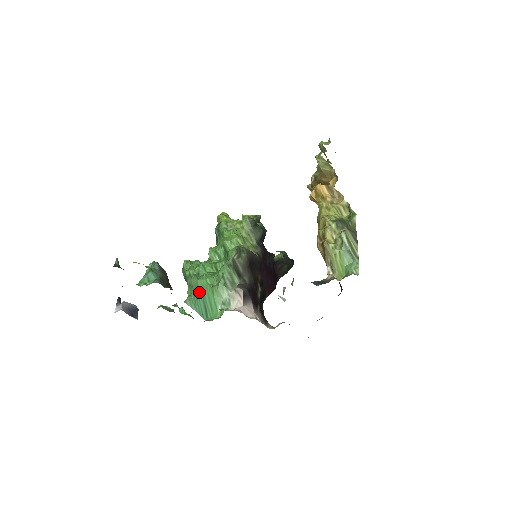
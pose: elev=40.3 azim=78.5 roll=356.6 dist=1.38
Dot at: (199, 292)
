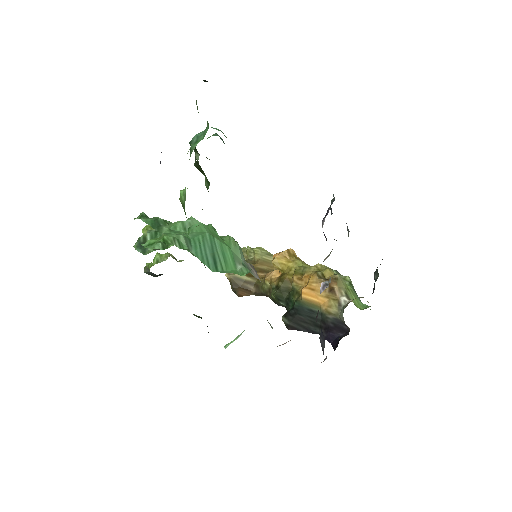
Dot at: (206, 235)
